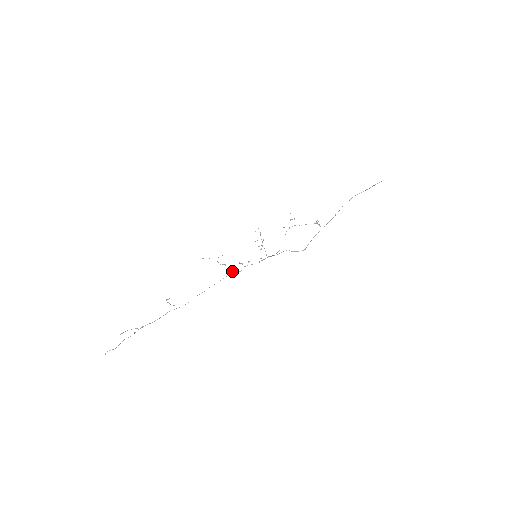
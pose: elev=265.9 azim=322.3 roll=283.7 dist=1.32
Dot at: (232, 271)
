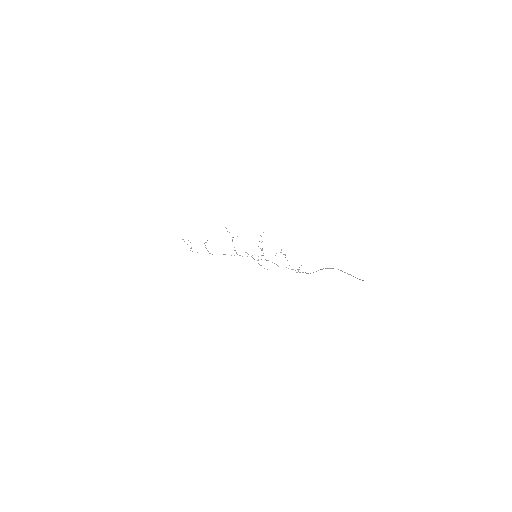
Dot at: (240, 255)
